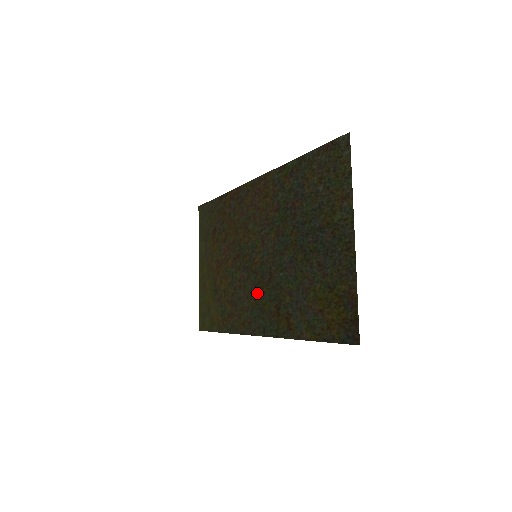
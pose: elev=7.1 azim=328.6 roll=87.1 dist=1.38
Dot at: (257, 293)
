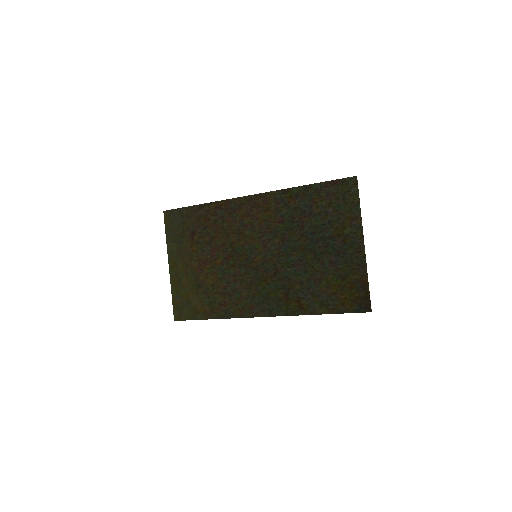
Dot at: (260, 284)
